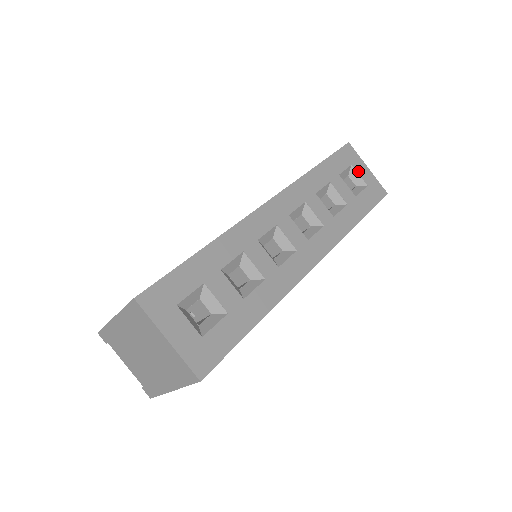
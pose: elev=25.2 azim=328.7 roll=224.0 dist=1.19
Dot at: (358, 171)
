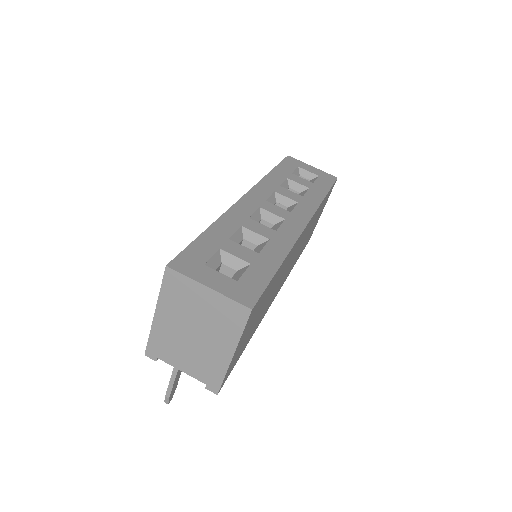
Dot at: (306, 169)
